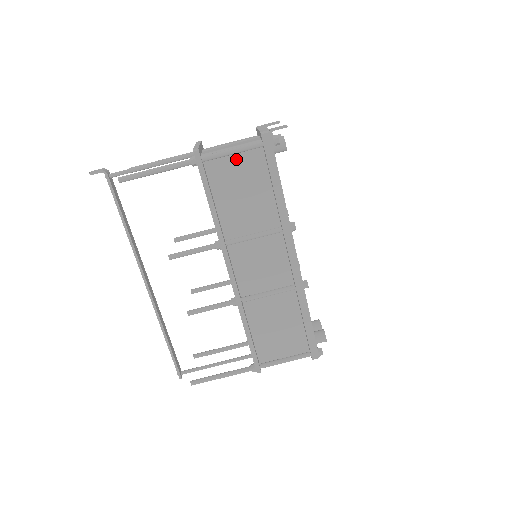
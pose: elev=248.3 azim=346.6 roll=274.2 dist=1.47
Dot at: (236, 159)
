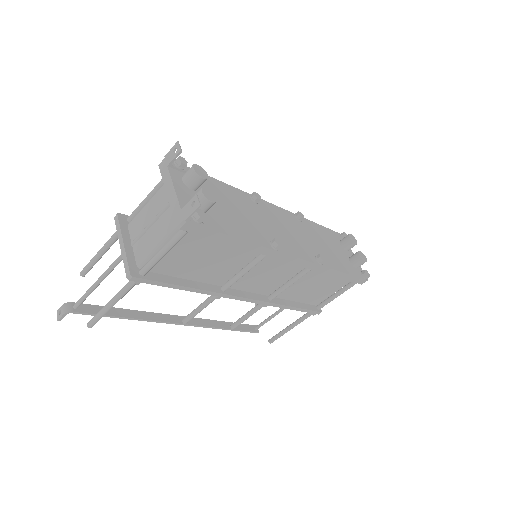
Dot at: (173, 249)
